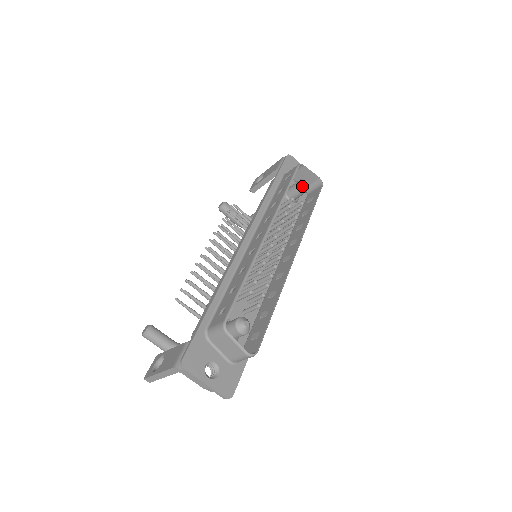
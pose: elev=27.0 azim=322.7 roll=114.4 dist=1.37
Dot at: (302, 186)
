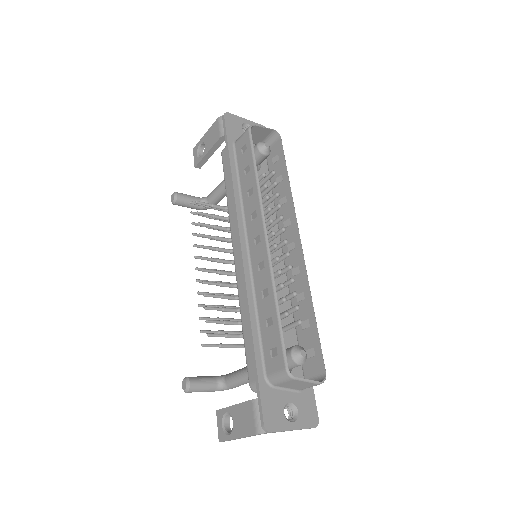
Dot at: (263, 152)
